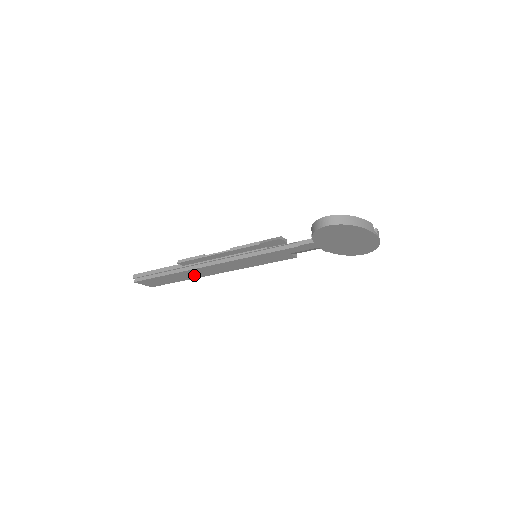
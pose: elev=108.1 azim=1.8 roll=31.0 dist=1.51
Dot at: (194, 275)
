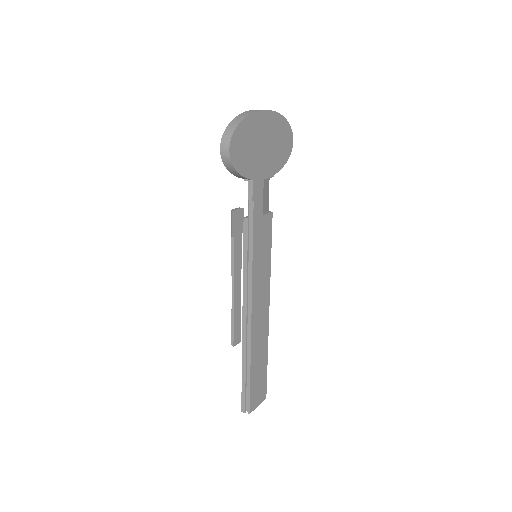
Dot at: (262, 339)
